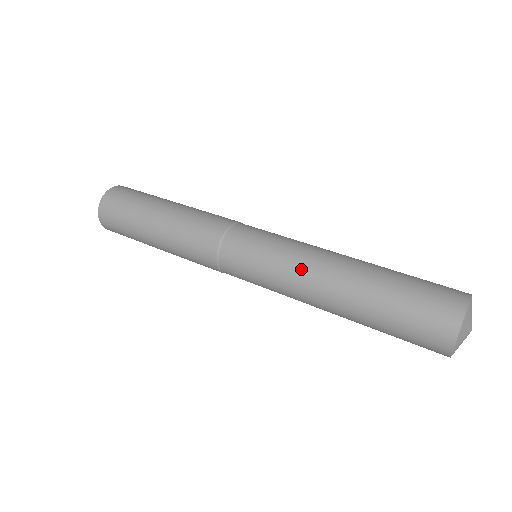
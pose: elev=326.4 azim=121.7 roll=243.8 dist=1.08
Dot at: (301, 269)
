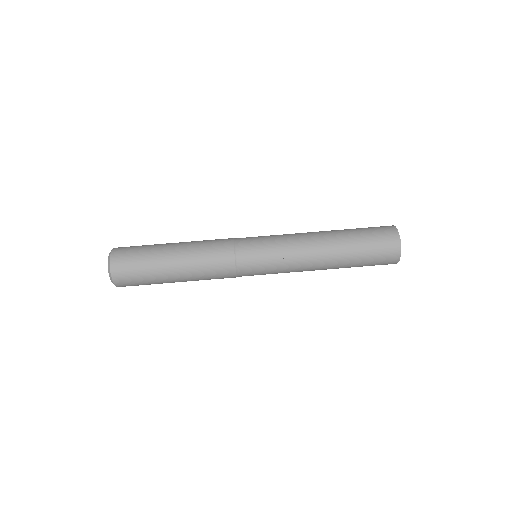
Dot at: (301, 270)
